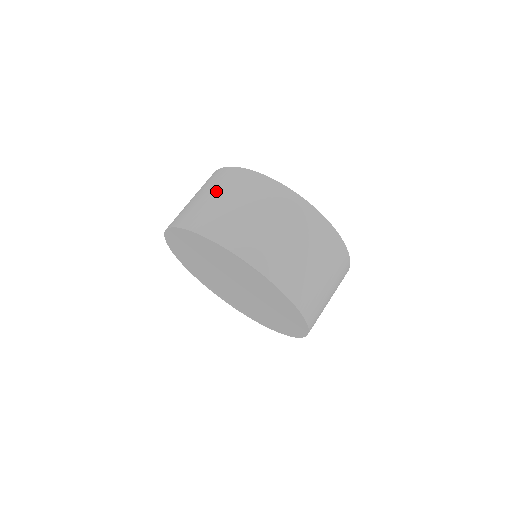
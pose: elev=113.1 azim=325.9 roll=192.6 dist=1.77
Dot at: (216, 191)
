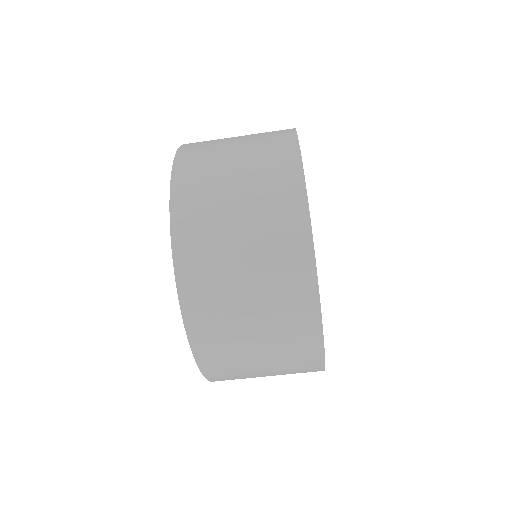
Dot at: (251, 214)
